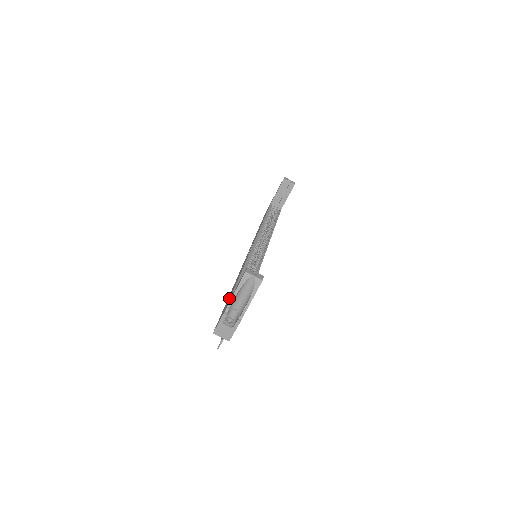
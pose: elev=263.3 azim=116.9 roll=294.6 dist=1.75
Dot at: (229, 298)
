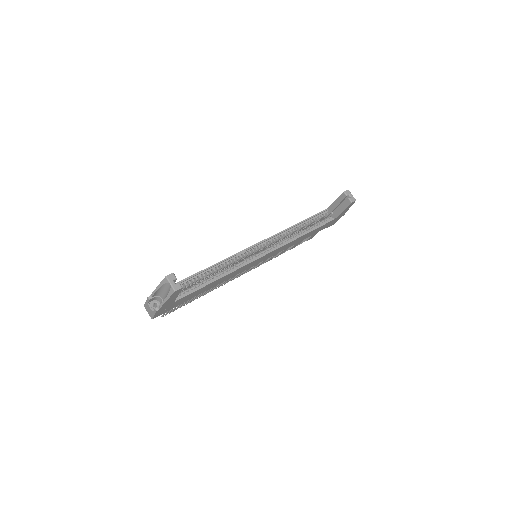
Dot at: occluded
